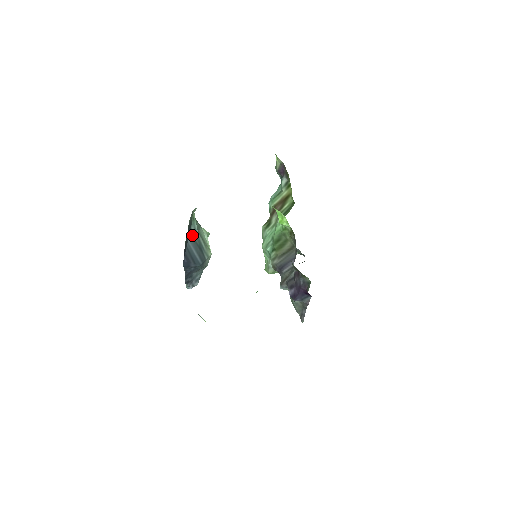
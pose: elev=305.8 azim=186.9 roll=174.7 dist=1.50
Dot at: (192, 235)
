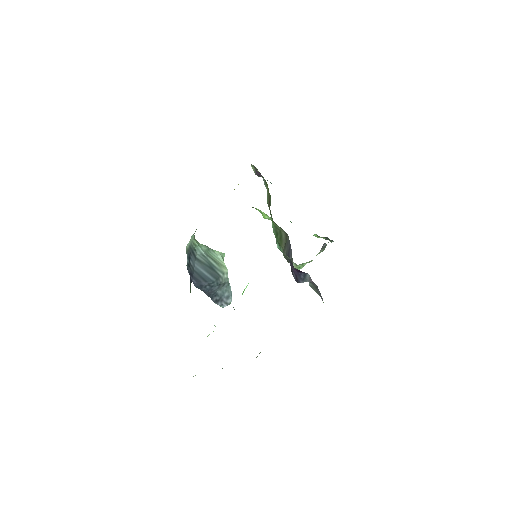
Dot at: (199, 259)
